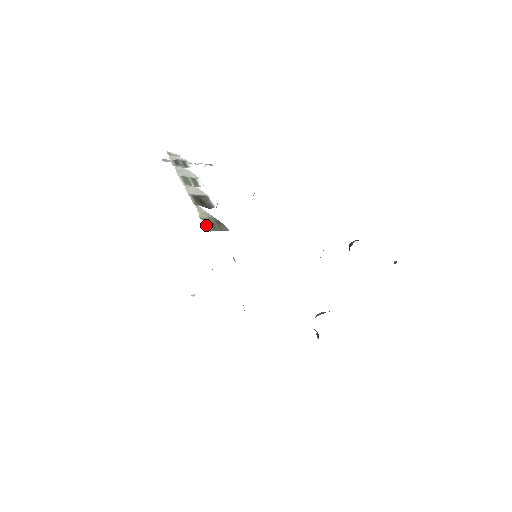
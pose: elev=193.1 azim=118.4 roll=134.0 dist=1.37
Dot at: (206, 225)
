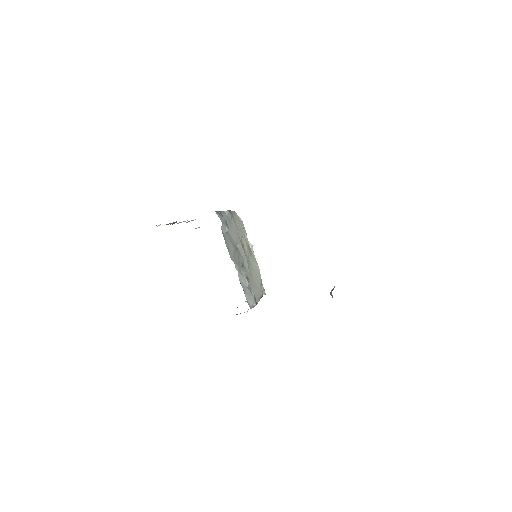
Dot at: occluded
